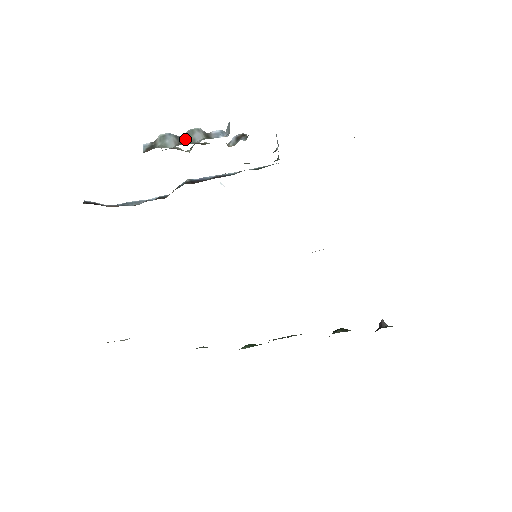
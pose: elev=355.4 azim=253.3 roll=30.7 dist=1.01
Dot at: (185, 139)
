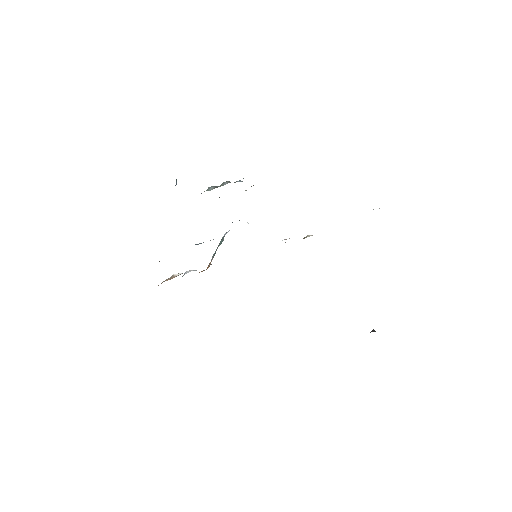
Dot at: (219, 186)
